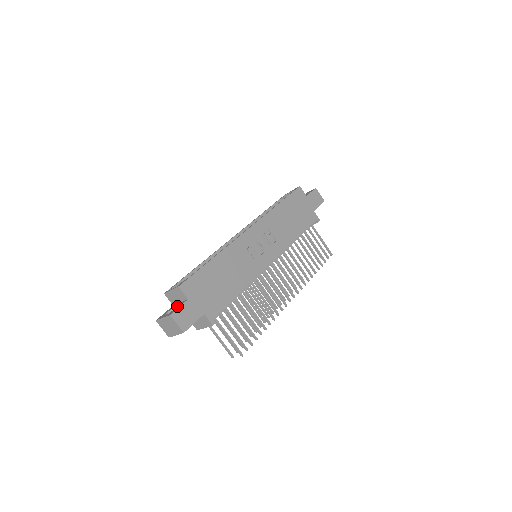
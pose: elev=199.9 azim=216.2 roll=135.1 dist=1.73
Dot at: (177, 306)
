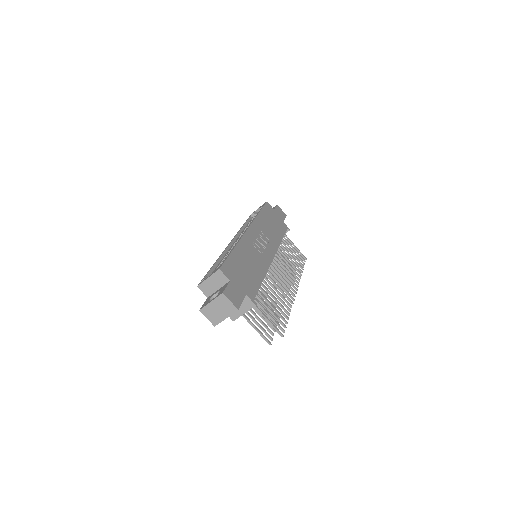
Dot at: (221, 289)
